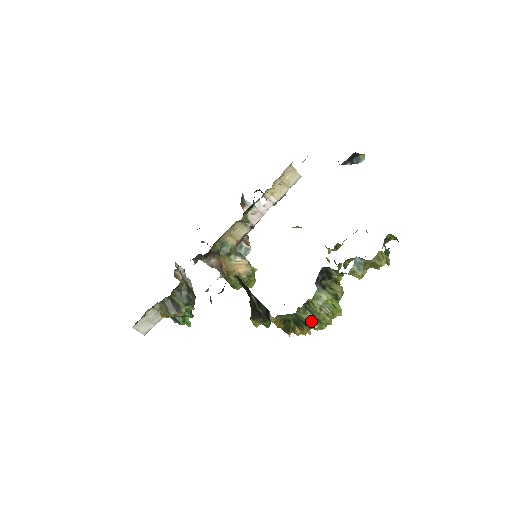
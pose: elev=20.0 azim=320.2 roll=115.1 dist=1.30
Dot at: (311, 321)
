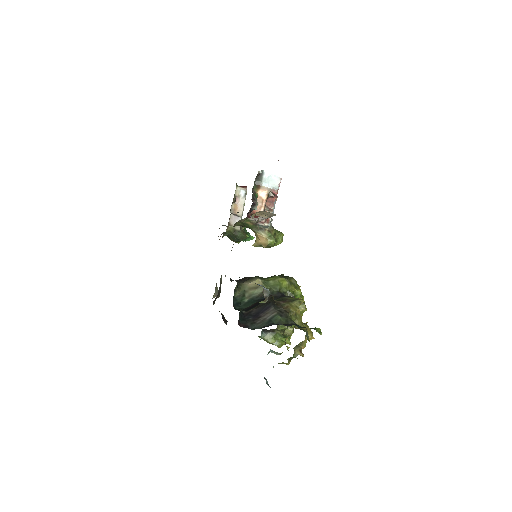
Dot at: occluded
